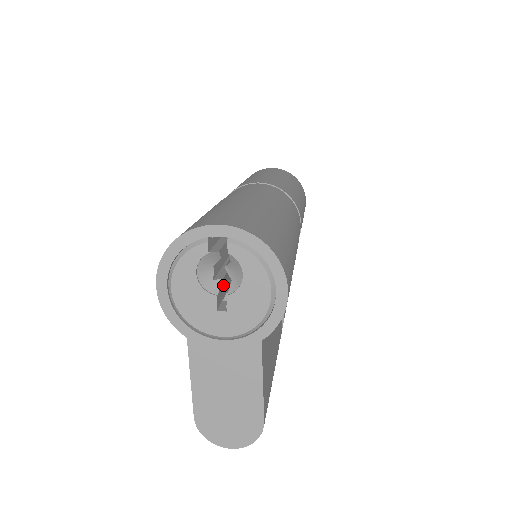
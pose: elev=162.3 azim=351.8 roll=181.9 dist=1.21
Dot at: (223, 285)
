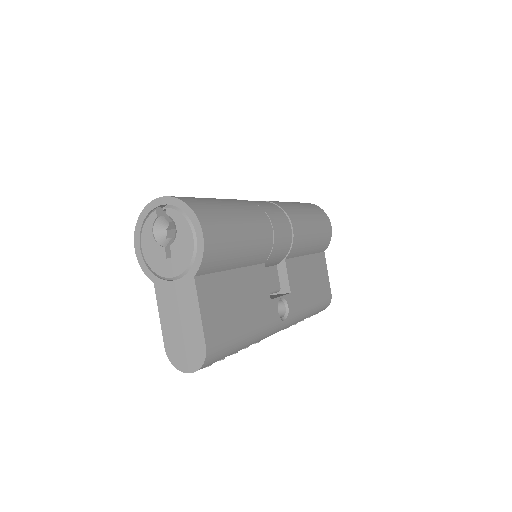
Dot at: occluded
